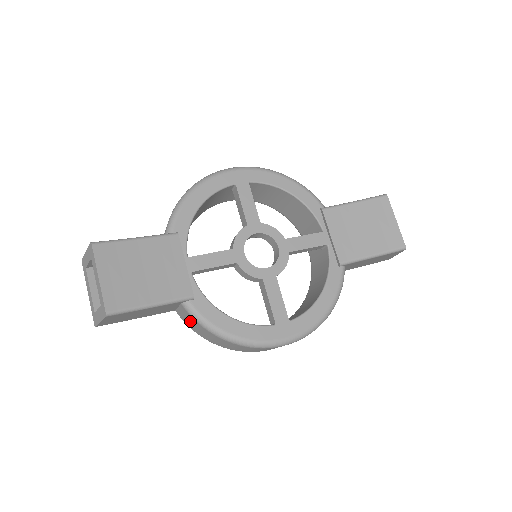
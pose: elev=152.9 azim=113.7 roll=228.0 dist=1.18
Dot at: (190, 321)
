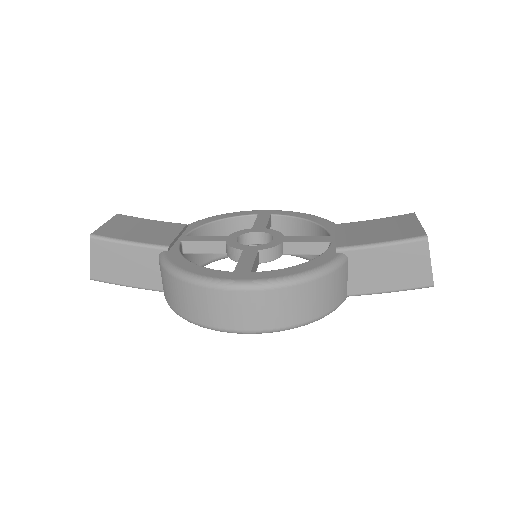
Dot at: (163, 280)
